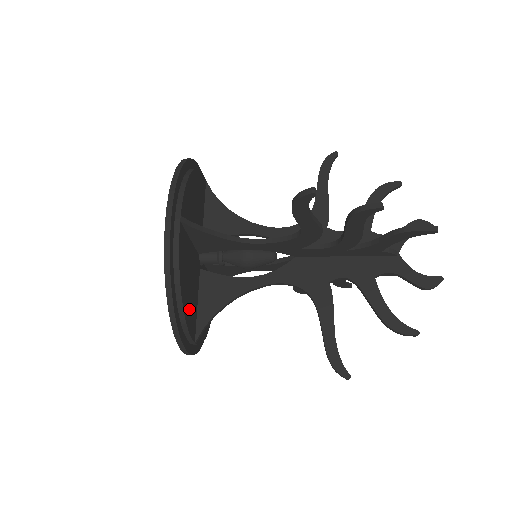
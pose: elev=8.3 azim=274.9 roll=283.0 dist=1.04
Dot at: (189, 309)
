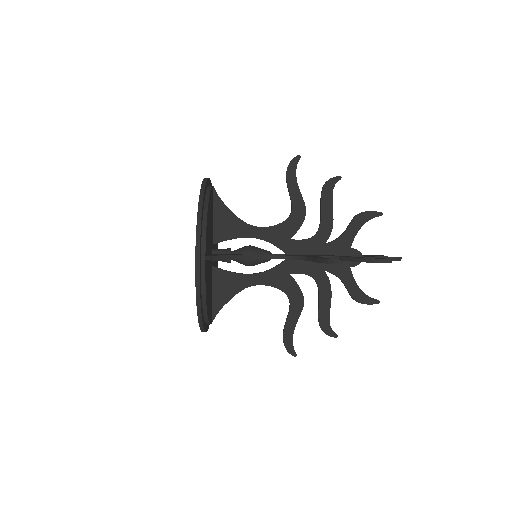
Dot at: (208, 228)
